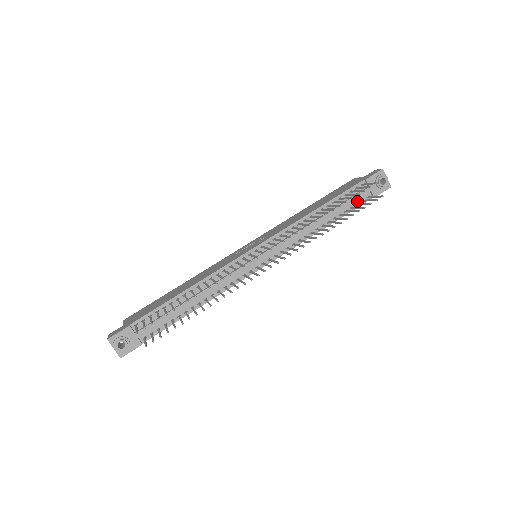
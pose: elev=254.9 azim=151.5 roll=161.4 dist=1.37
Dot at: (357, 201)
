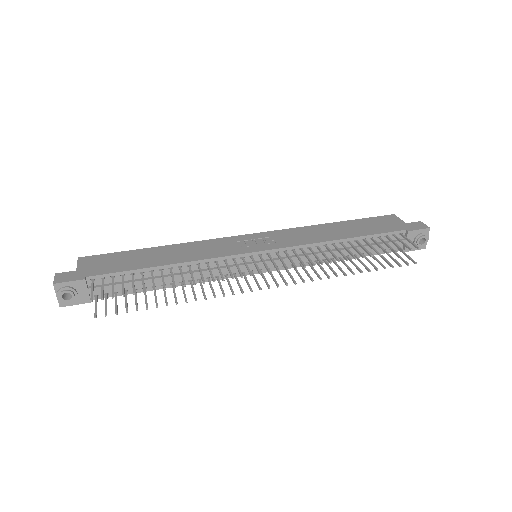
Dot at: (386, 247)
